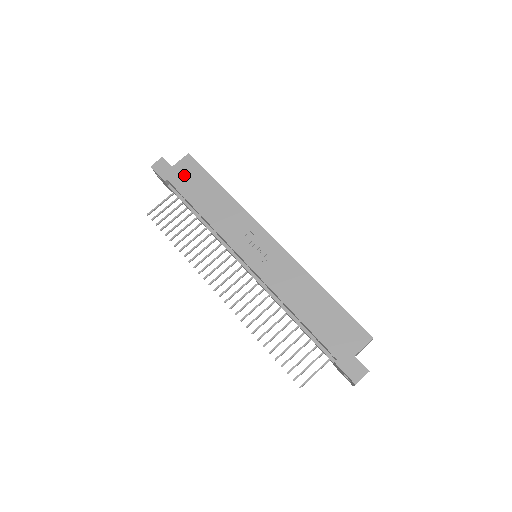
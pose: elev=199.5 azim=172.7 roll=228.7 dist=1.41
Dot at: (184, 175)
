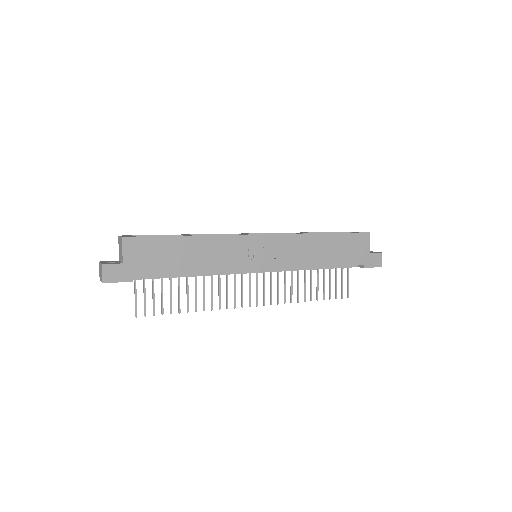
Dot at: (143, 259)
